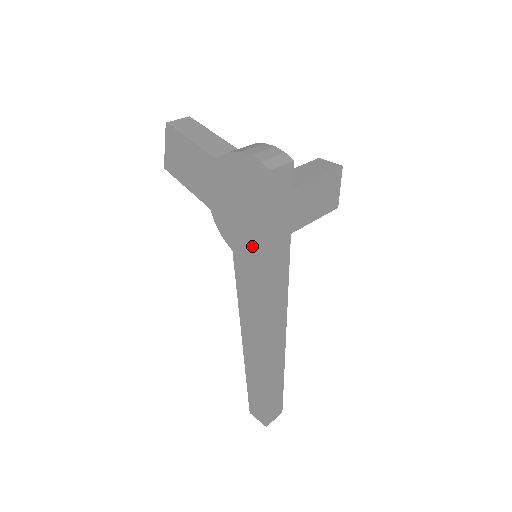
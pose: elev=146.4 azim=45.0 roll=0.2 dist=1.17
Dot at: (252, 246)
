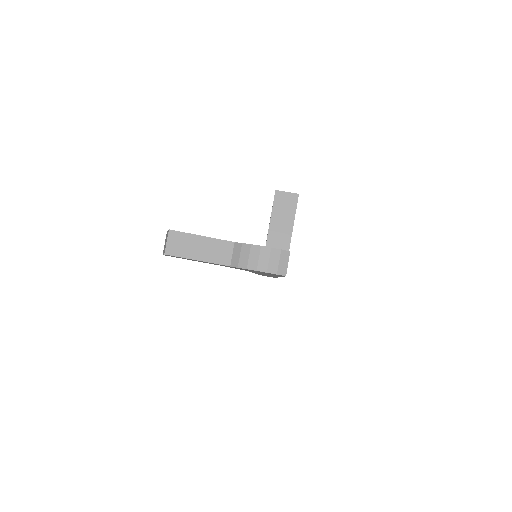
Dot at: occluded
